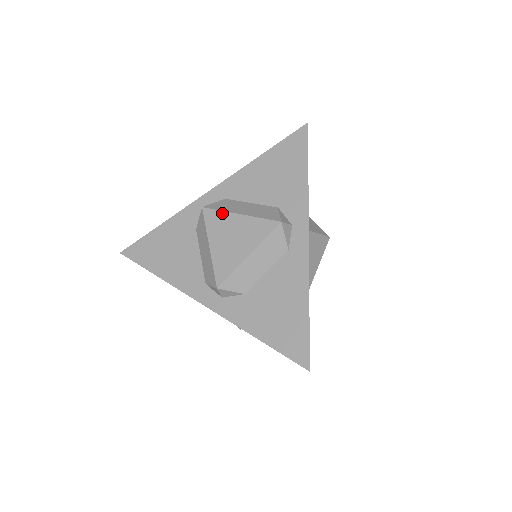
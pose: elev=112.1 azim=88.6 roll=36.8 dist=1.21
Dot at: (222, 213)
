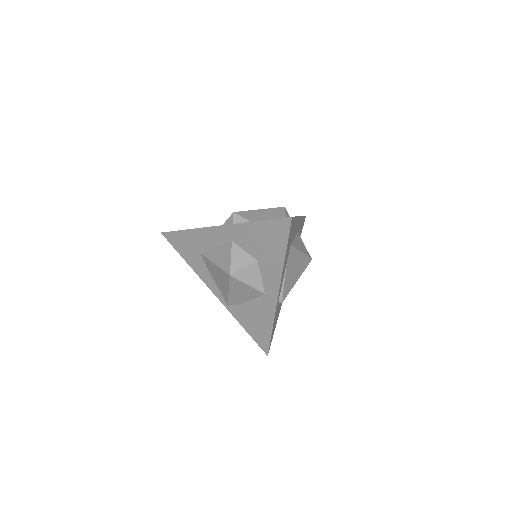
Dot at: occluded
